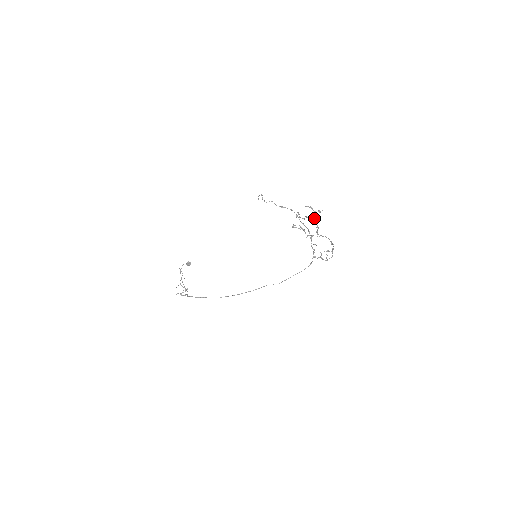
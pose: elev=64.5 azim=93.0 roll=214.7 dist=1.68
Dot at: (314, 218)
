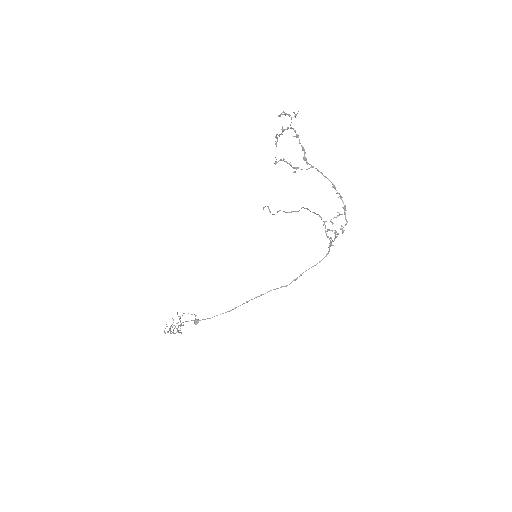
Dot at: (295, 136)
